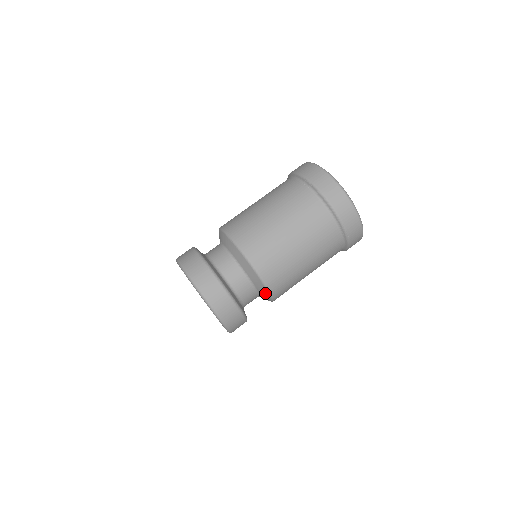
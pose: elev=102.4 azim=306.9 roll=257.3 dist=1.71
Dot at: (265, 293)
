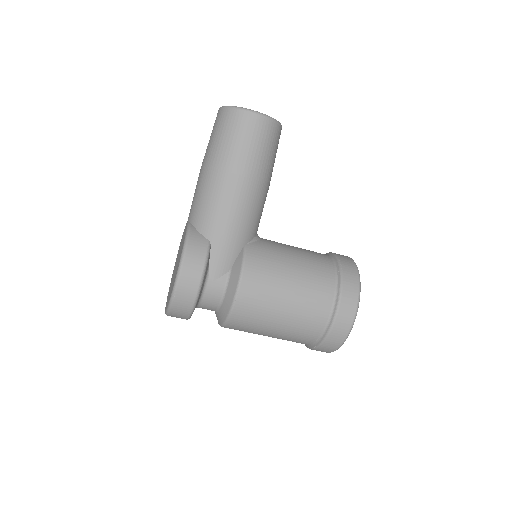
Dot at: occluded
